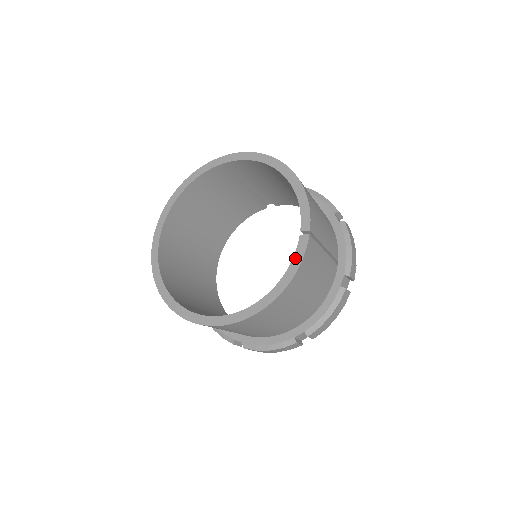
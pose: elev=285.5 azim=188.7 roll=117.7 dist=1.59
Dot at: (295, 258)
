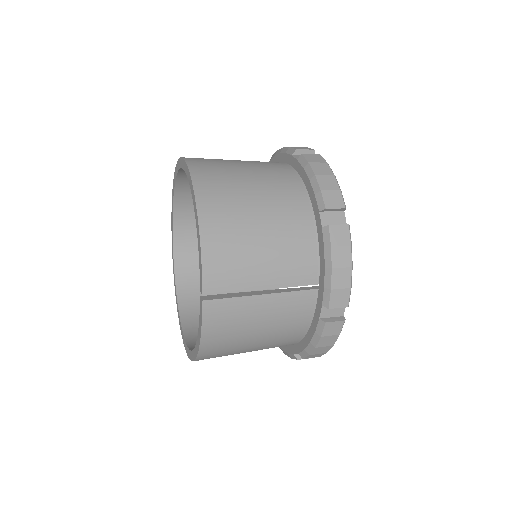
Dot at: (199, 322)
